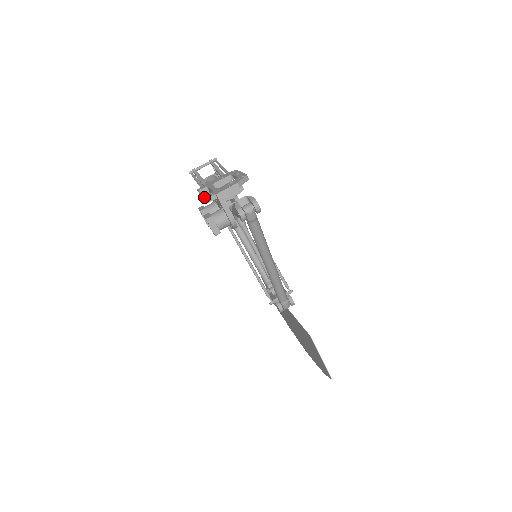
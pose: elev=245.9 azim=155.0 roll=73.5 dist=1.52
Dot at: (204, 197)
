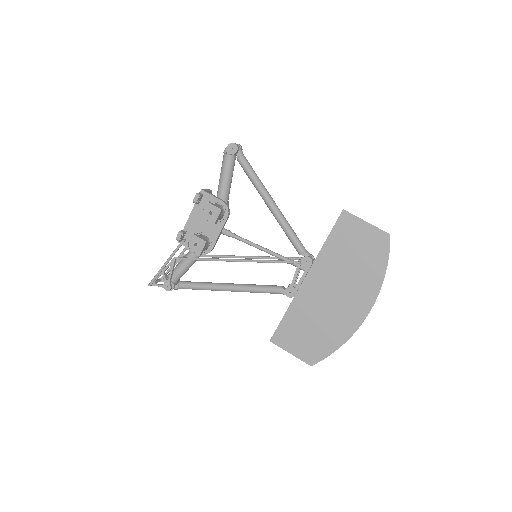
Dot at: (193, 199)
